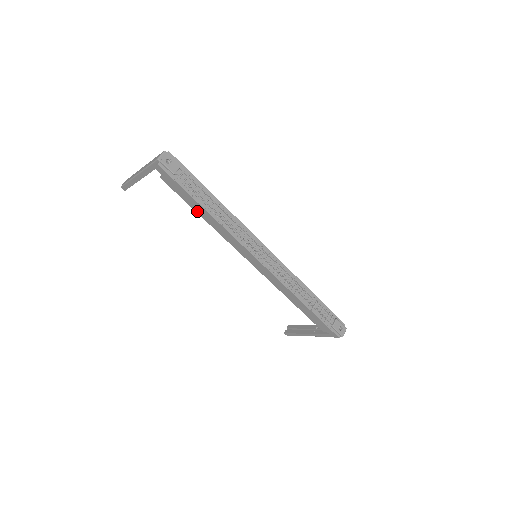
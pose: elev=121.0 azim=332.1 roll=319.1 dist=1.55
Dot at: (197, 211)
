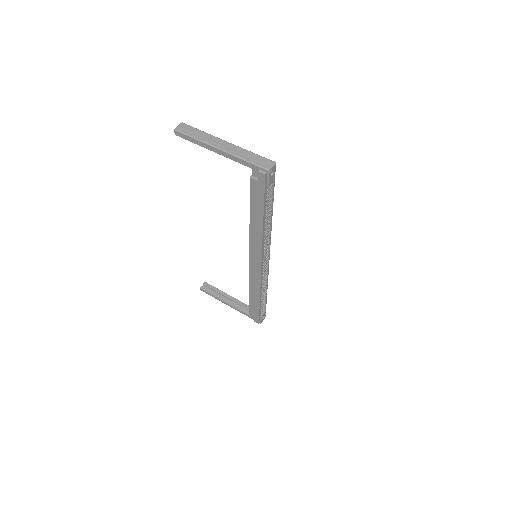
Dot at: (252, 214)
